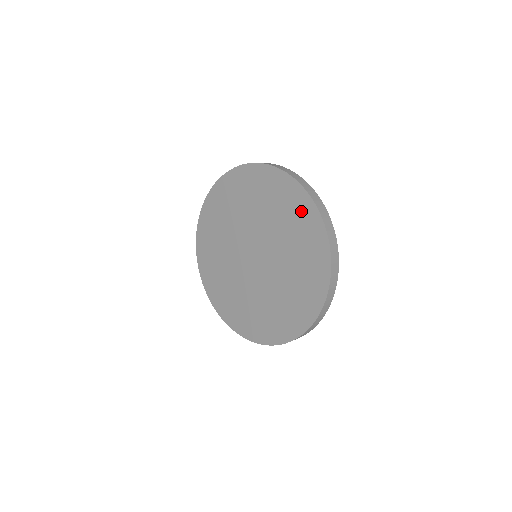
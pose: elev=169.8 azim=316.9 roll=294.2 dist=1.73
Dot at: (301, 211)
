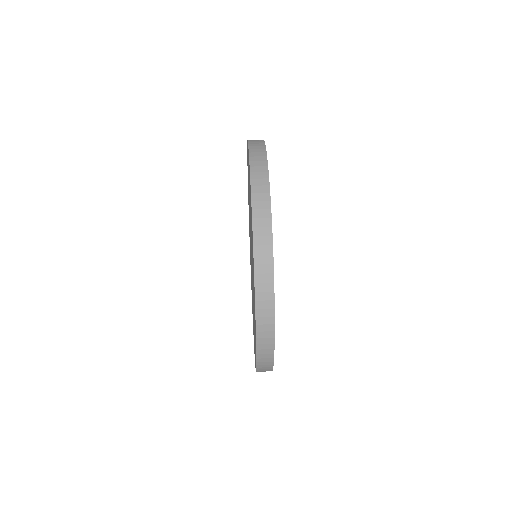
Dot at: occluded
